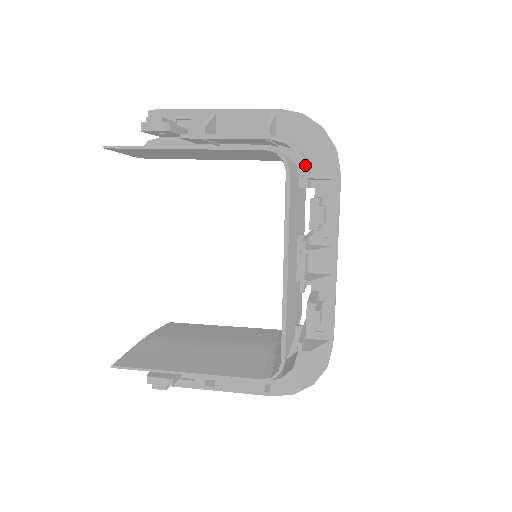
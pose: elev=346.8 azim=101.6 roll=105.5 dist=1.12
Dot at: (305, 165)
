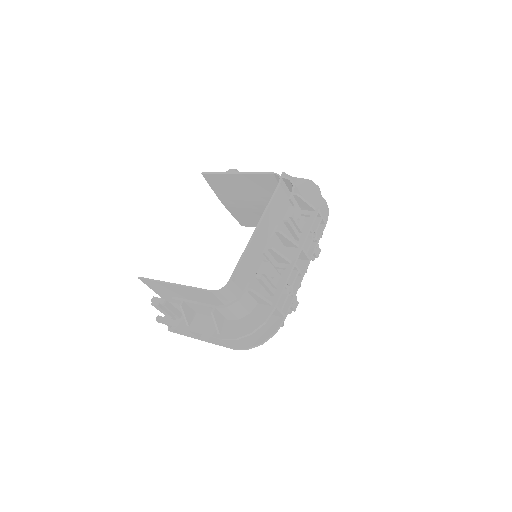
Dot at: (294, 189)
